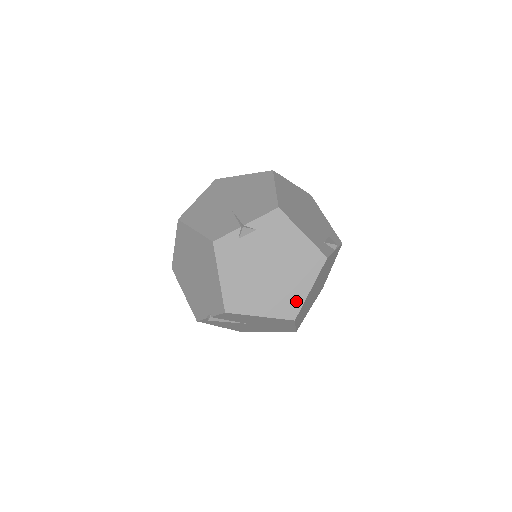
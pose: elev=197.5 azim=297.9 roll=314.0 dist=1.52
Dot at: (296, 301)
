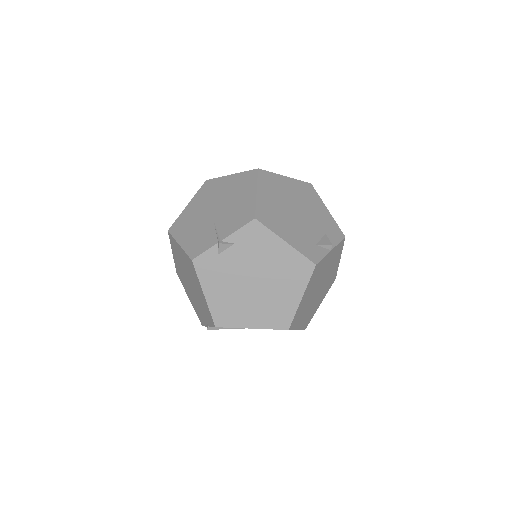
Dot at: (287, 311)
